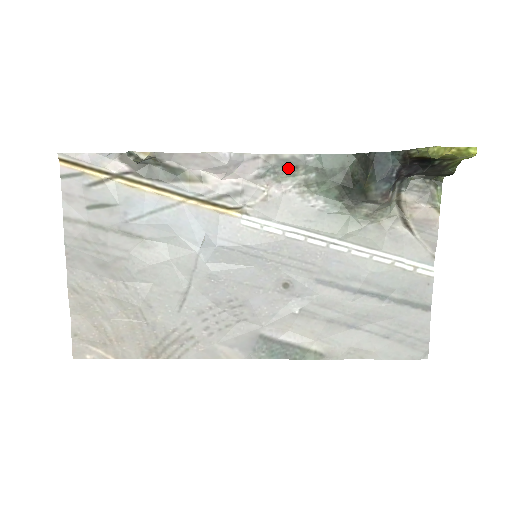
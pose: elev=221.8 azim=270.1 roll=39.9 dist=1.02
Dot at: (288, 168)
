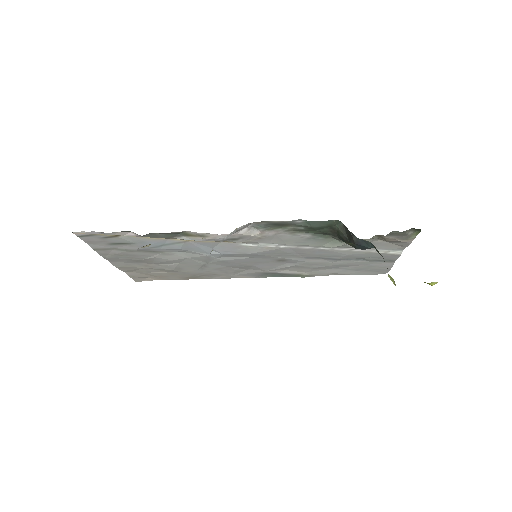
Dot at: (278, 225)
